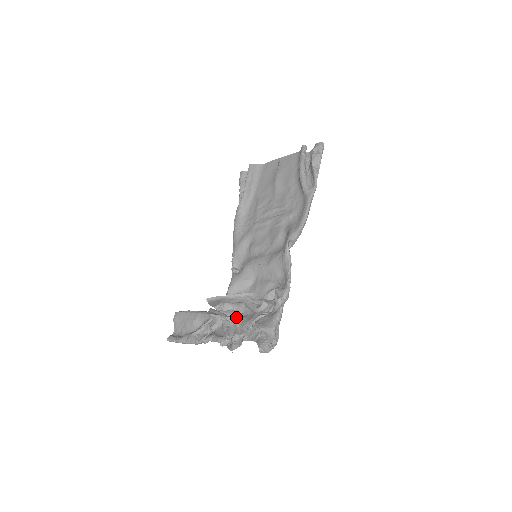
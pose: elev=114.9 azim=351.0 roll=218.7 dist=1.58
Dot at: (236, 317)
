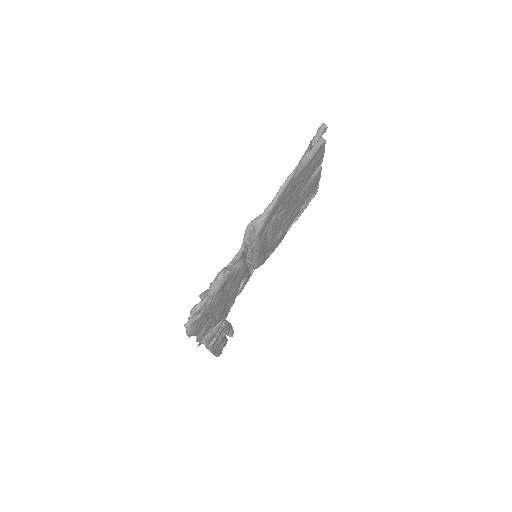
Dot at: occluded
